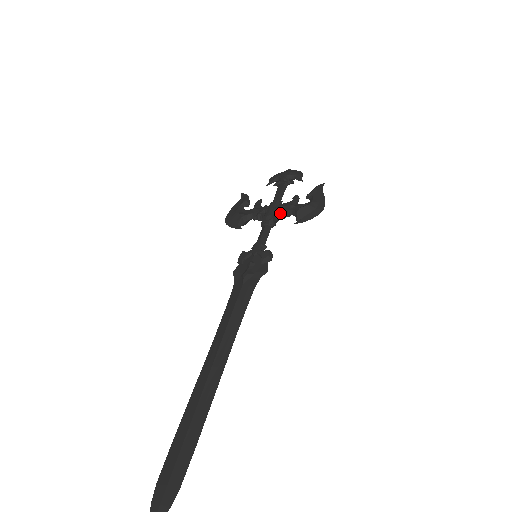
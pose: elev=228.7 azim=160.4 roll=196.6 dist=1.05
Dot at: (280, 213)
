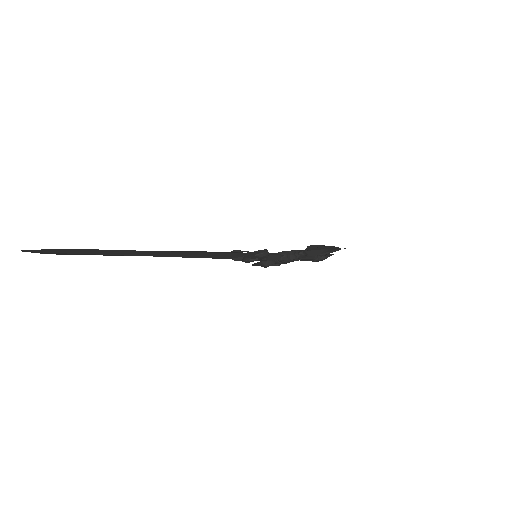
Dot at: (295, 251)
